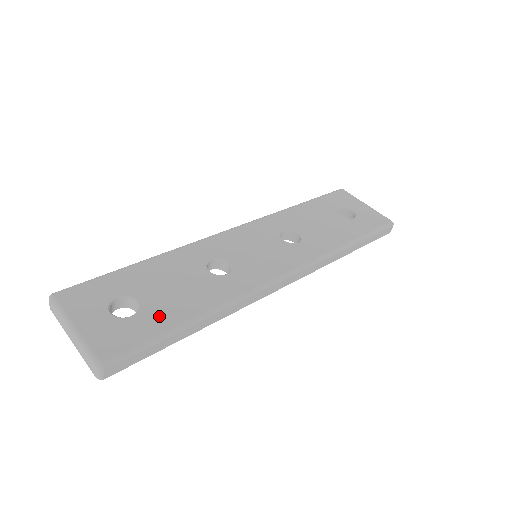
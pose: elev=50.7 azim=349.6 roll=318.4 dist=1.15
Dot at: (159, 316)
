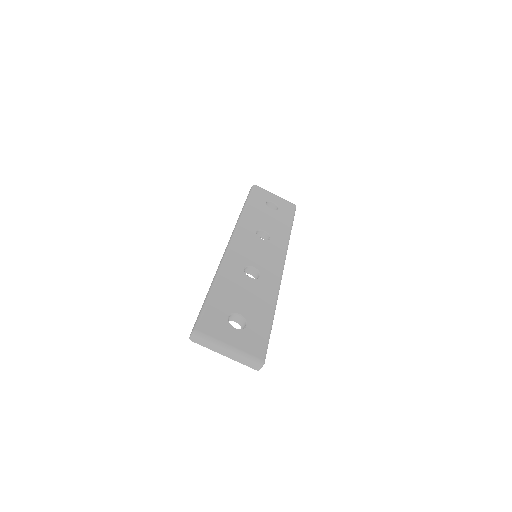
Dot at: (258, 319)
